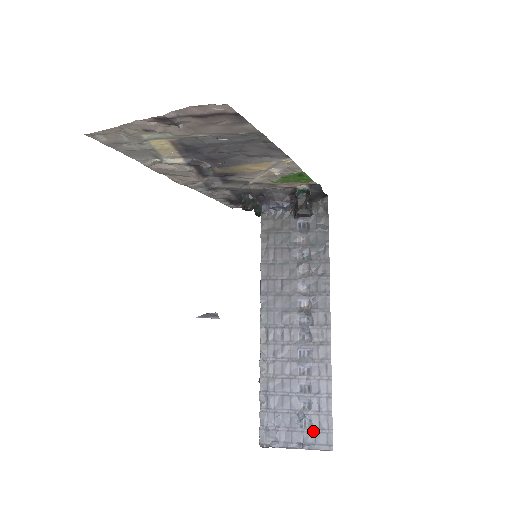
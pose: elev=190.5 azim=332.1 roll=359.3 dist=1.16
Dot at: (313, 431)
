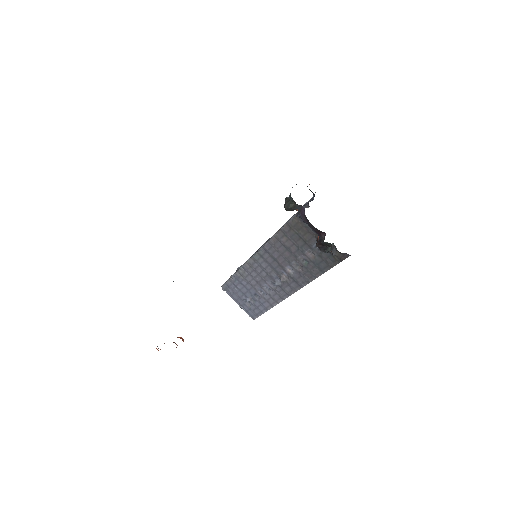
Dot at: (249, 308)
